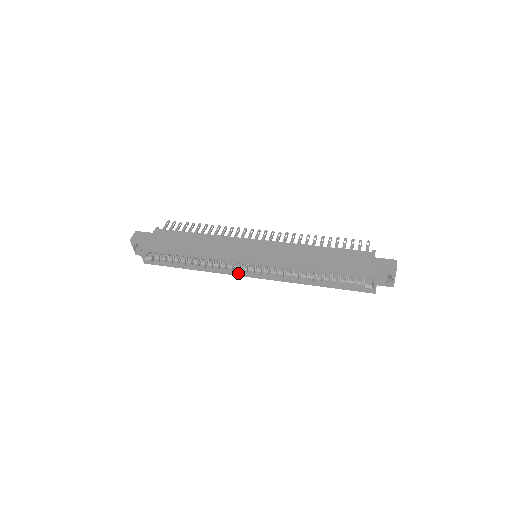
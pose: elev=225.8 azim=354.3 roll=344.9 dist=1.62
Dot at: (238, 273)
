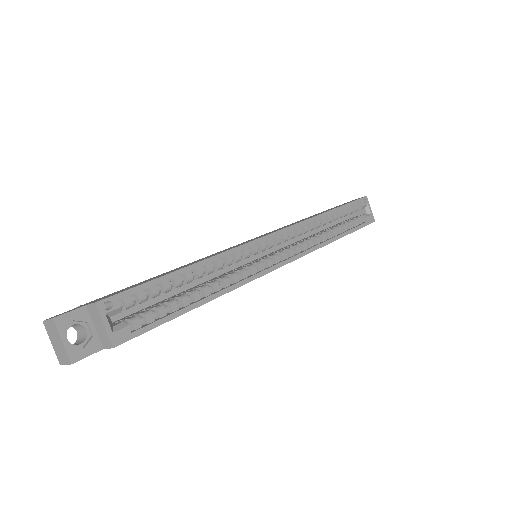
Dot at: (265, 269)
